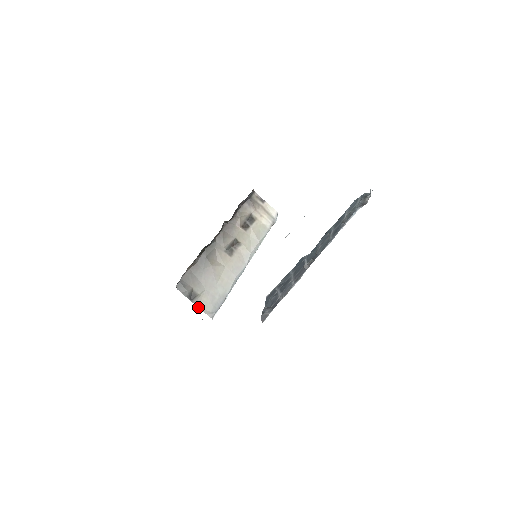
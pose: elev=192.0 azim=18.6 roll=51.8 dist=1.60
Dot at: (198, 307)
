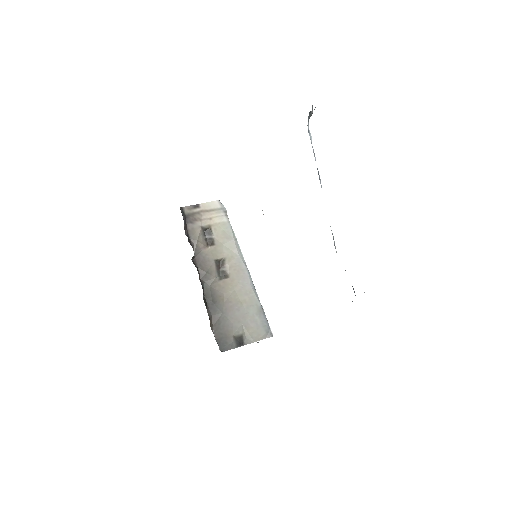
Dot at: (253, 342)
